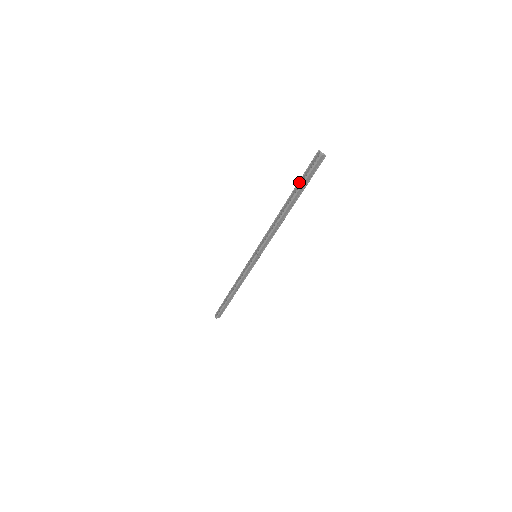
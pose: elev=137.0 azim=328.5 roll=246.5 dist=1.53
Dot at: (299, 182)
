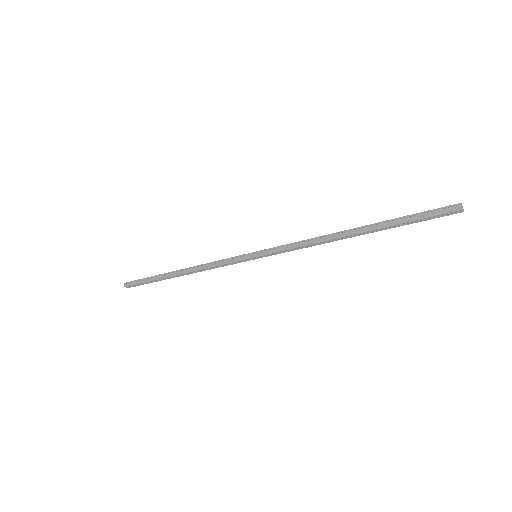
Dot at: (400, 218)
